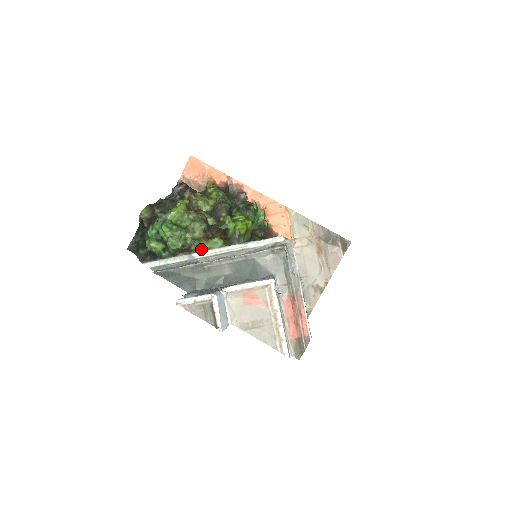
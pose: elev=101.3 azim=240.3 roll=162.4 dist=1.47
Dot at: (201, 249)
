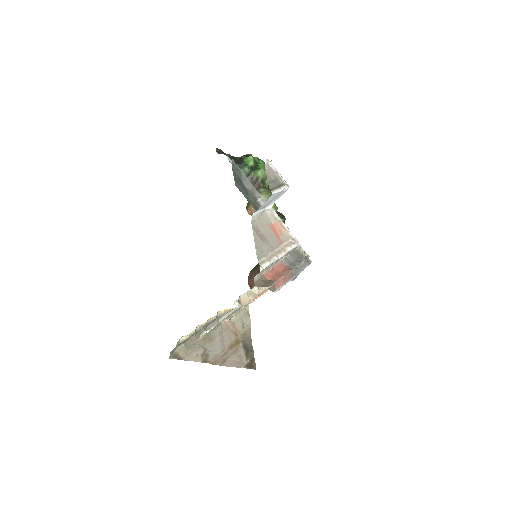
Dot at: (266, 196)
